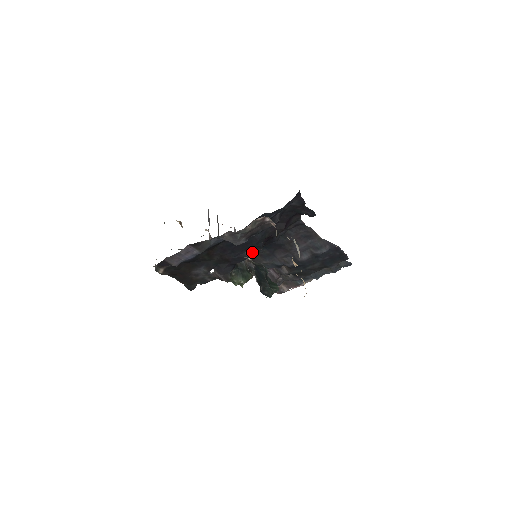
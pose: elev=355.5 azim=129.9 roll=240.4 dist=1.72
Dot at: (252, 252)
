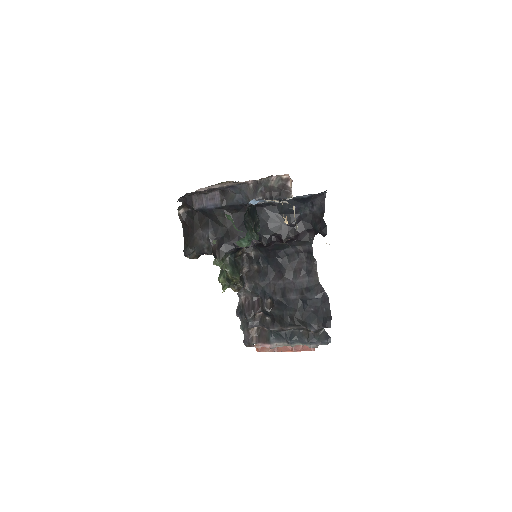
Dot at: (254, 262)
